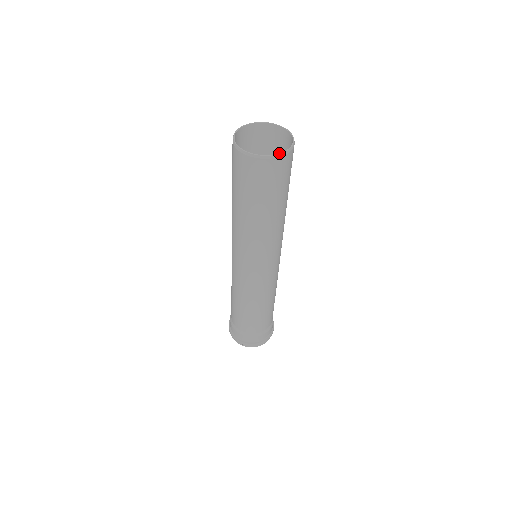
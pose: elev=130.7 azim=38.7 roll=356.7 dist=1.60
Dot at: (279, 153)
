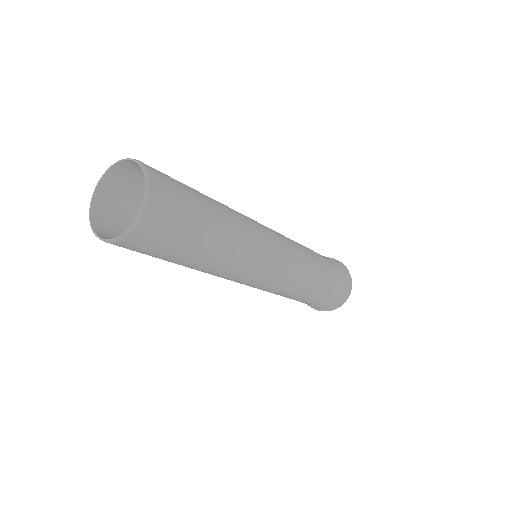
Dot at: occluded
